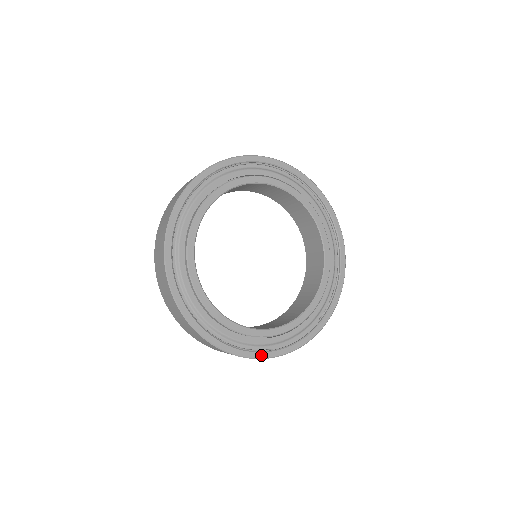
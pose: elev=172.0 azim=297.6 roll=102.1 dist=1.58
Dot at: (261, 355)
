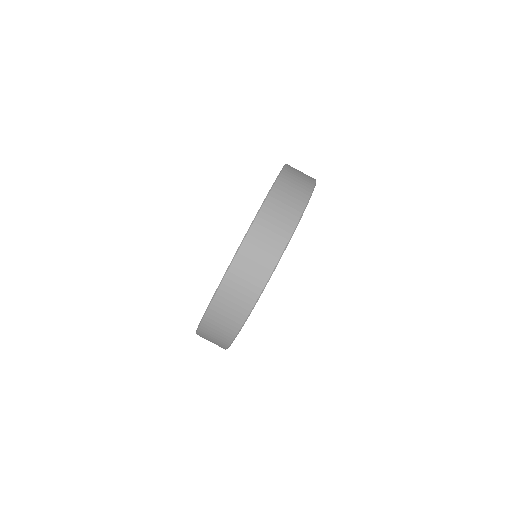
Dot at: occluded
